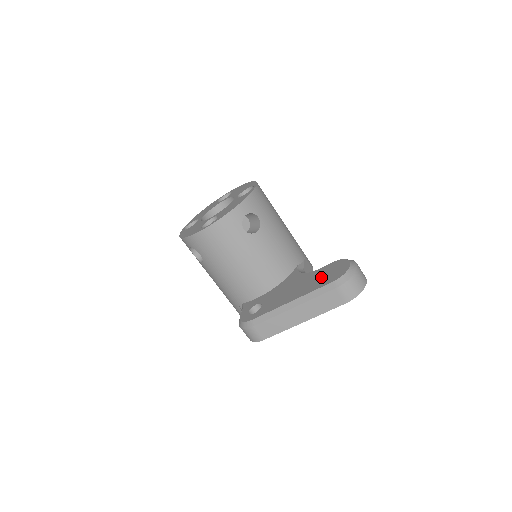
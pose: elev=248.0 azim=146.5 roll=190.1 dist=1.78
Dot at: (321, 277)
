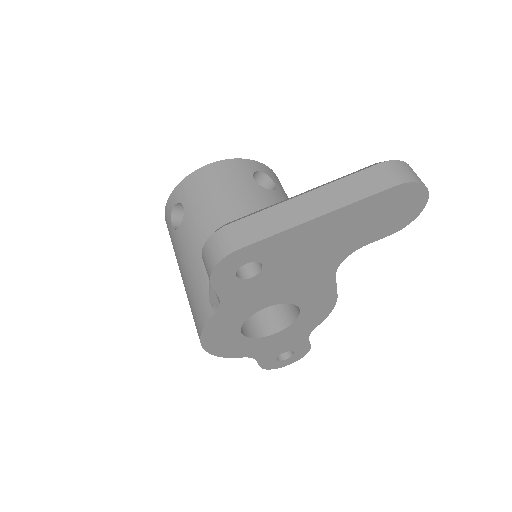
Dot at: occluded
